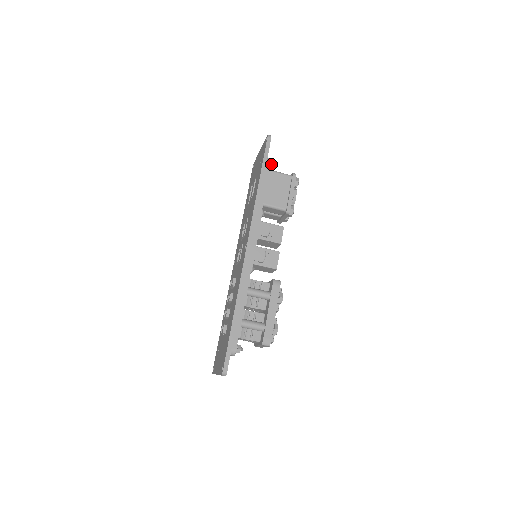
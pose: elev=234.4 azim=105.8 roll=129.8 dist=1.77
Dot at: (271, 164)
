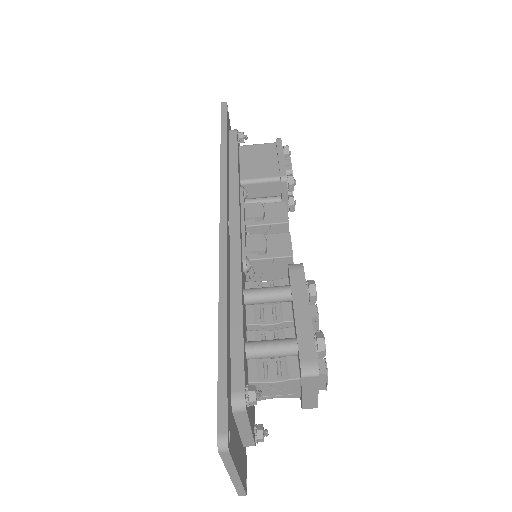
Dot at: (238, 134)
